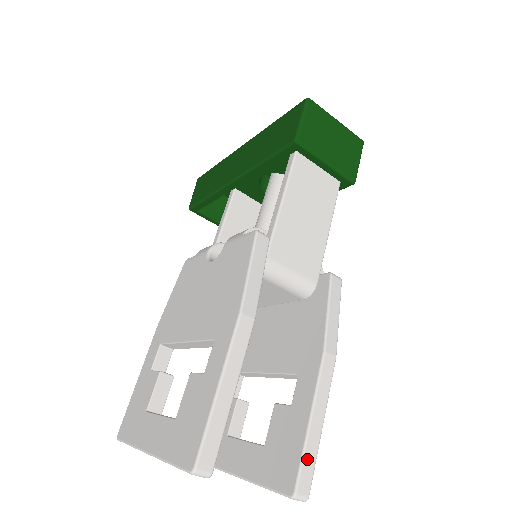
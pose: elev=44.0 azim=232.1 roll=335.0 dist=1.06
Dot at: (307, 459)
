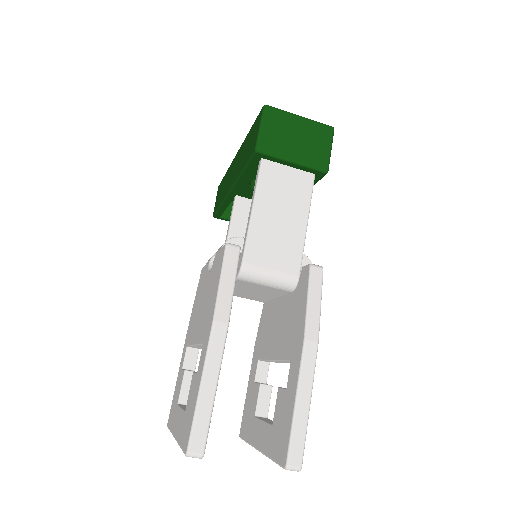
Dot at: (296, 435)
